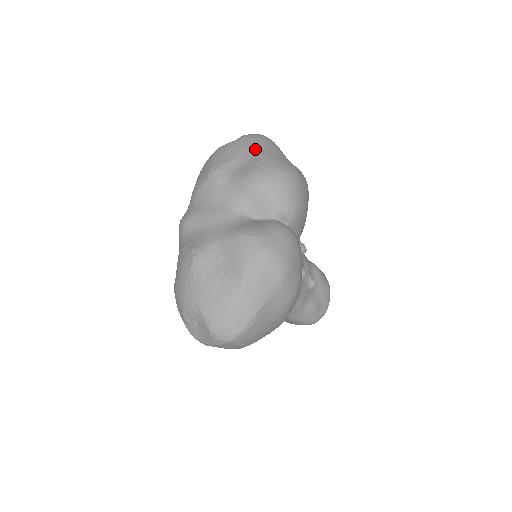
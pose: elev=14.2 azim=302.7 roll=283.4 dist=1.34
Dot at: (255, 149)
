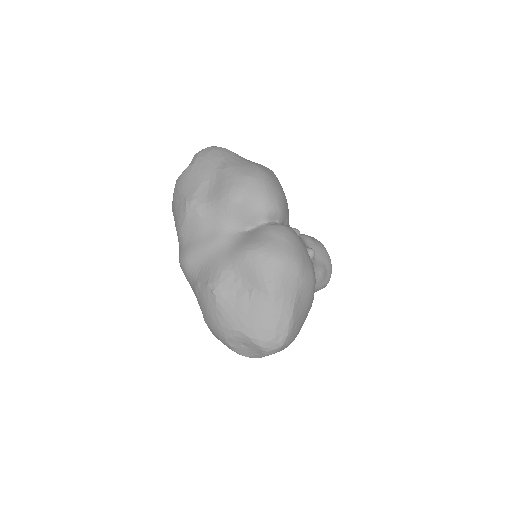
Dot at: (215, 165)
